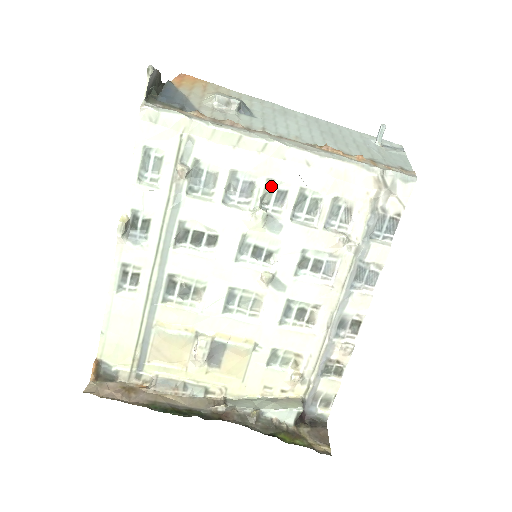
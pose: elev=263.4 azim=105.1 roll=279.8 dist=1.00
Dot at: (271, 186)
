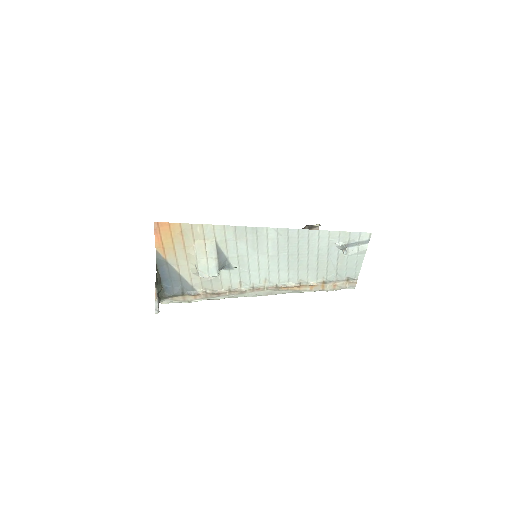
Dot at: occluded
